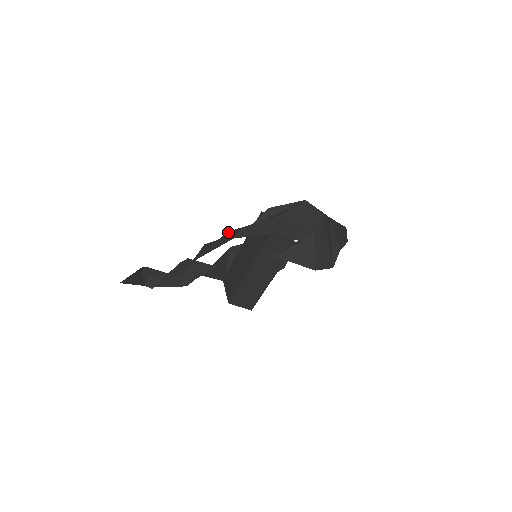
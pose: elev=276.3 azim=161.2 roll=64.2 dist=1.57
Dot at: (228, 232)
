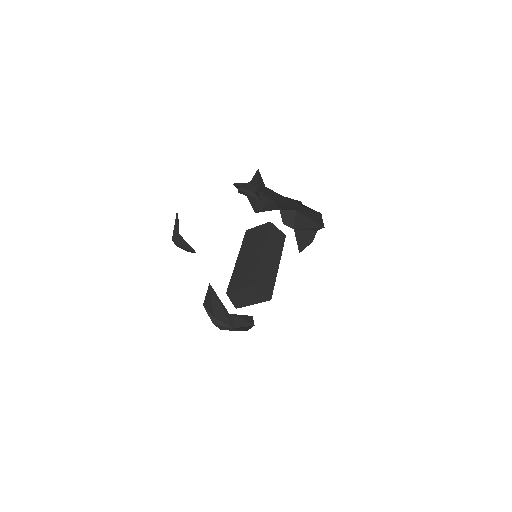
Dot at: occluded
